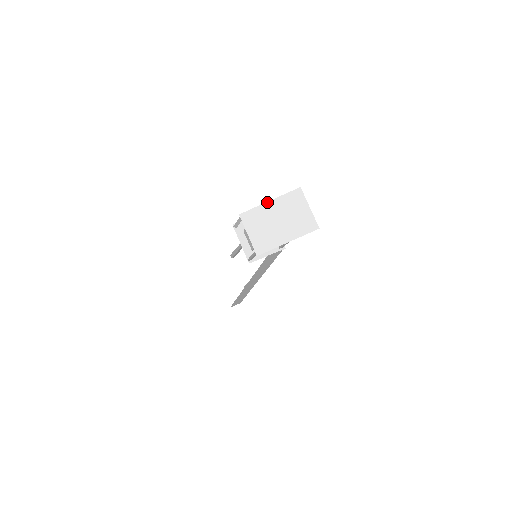
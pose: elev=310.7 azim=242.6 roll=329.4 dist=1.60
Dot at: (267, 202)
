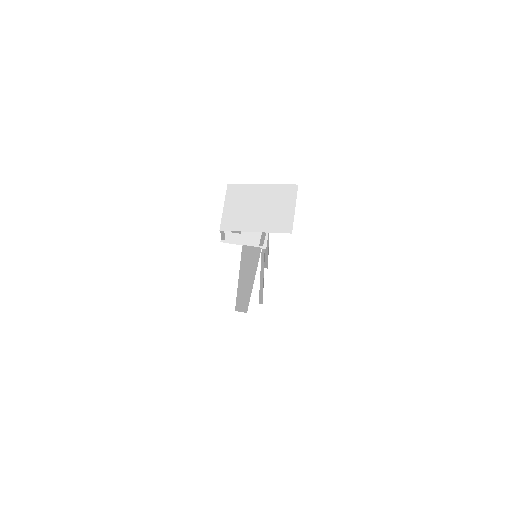
Dot at: (259, 184)
